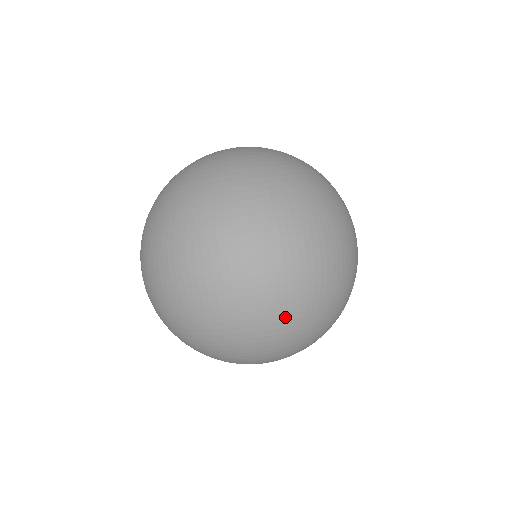
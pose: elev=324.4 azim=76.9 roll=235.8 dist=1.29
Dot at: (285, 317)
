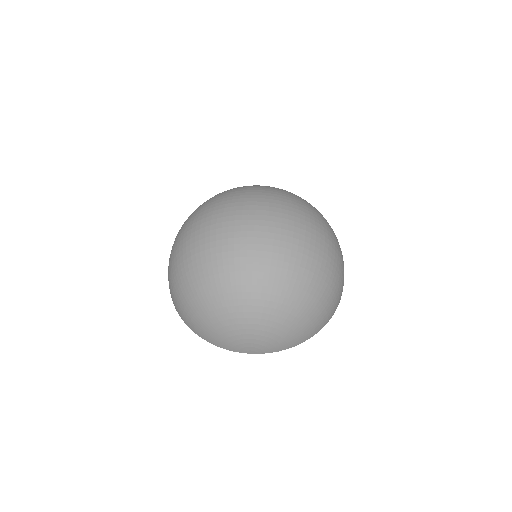
Dot at: (259, 261)
